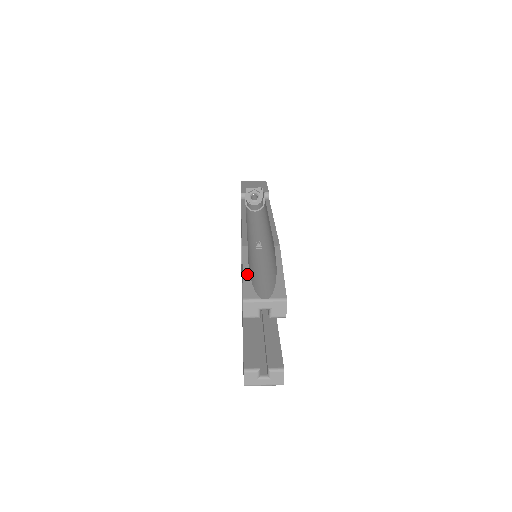
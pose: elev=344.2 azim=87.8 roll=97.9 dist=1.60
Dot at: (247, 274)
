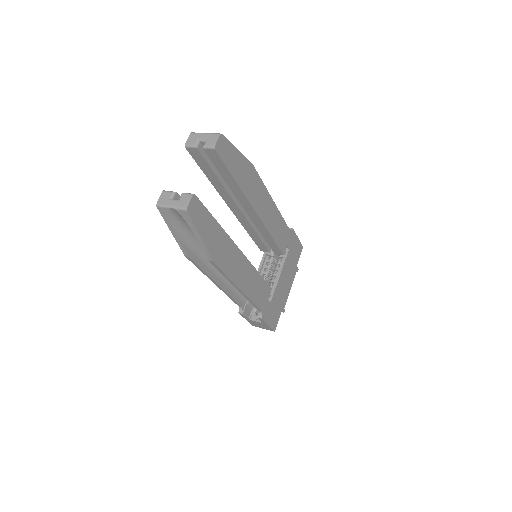
Dot at: occluded
